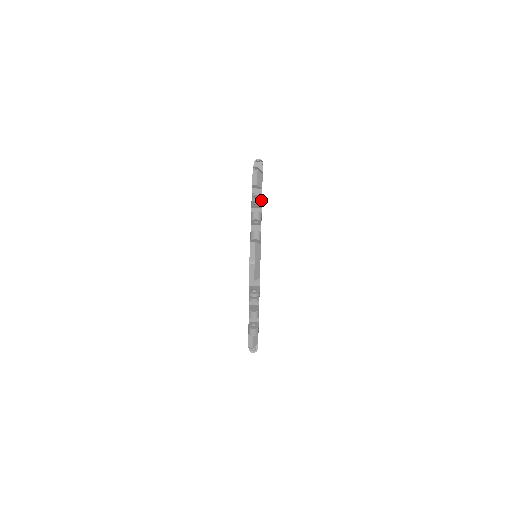
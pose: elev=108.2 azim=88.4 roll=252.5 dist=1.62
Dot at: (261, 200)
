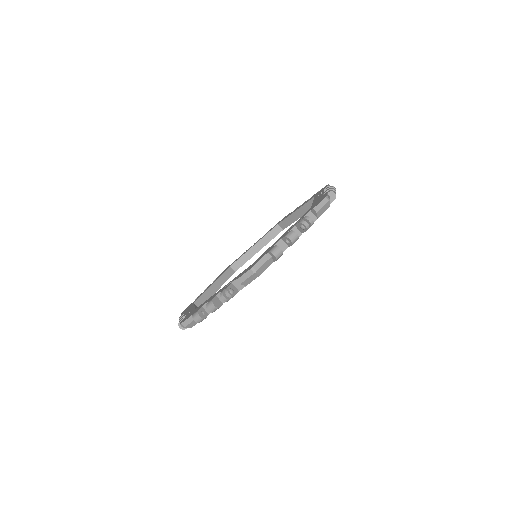
Dot at: occluded
